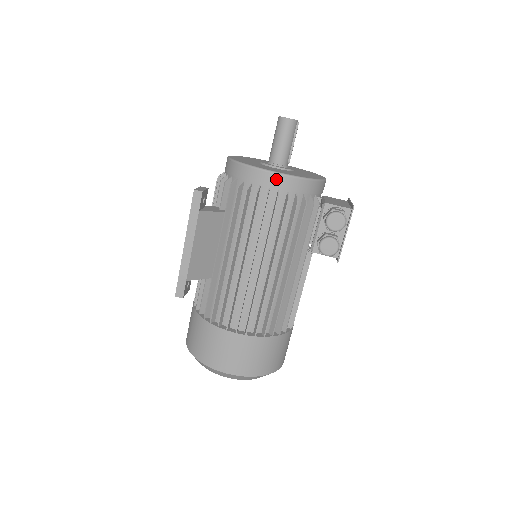
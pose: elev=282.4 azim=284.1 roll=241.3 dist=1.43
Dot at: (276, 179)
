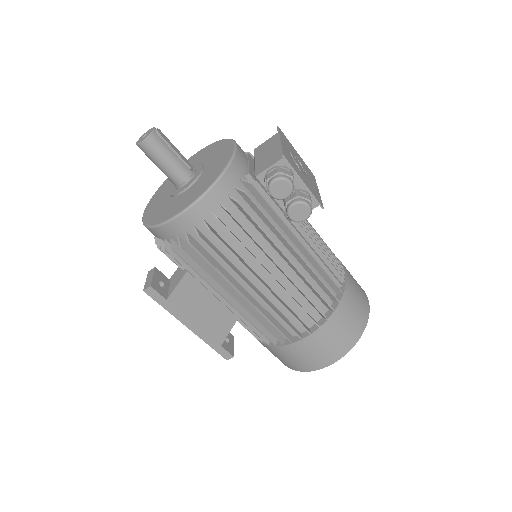
Dot at: (190, 216)
